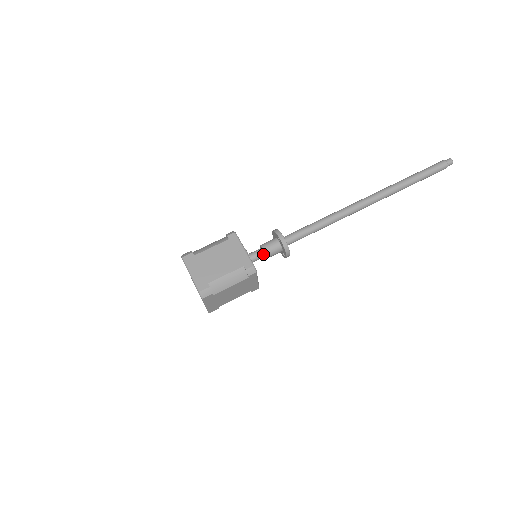
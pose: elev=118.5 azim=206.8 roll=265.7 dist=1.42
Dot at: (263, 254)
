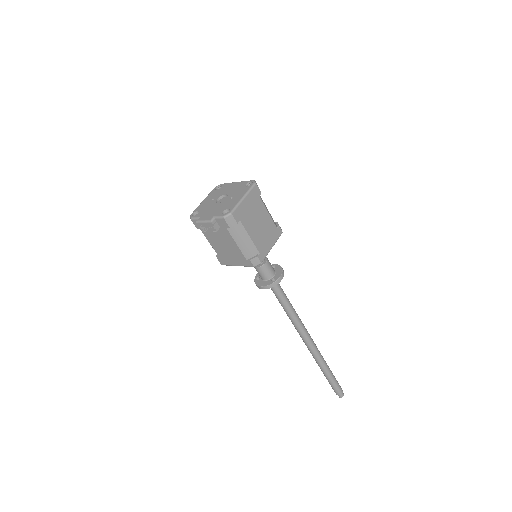
Dot at: occluded
